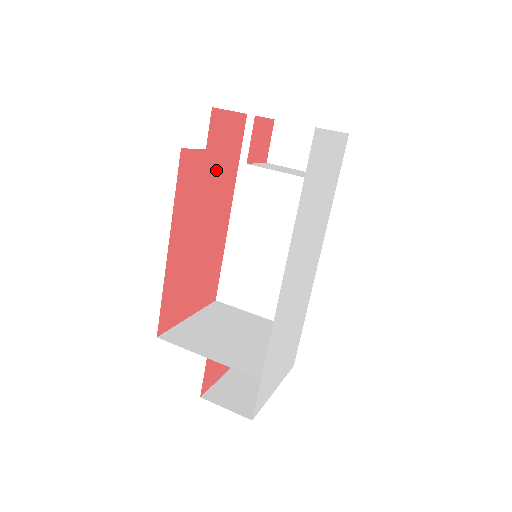
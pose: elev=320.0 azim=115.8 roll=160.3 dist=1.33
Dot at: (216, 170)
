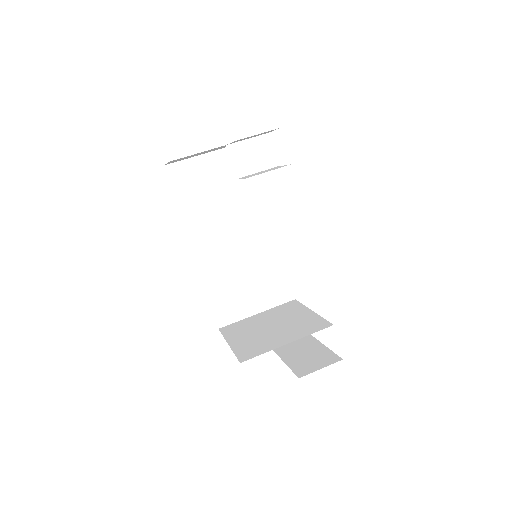
Dot at: occluded
